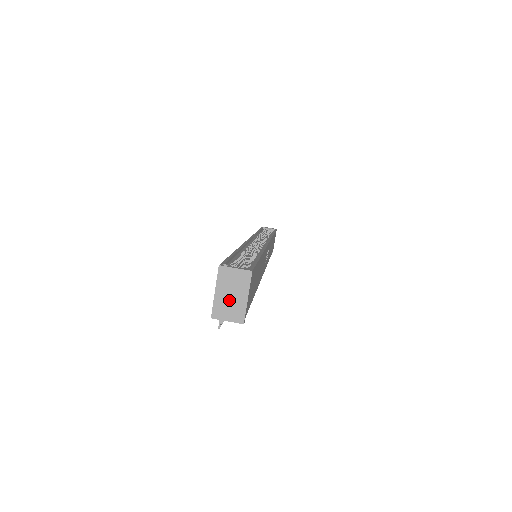
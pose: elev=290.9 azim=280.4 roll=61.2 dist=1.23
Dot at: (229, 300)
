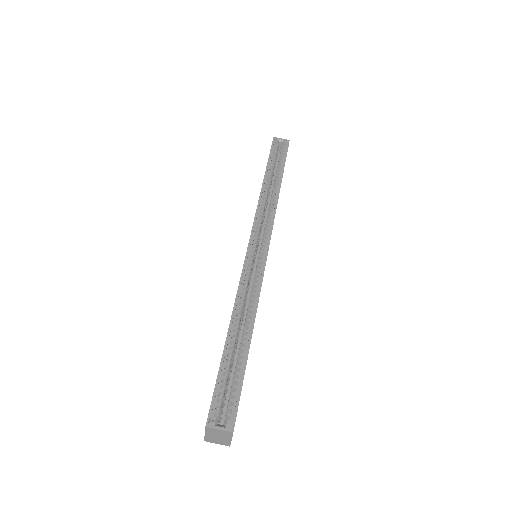
Dot at: (217, 438)
